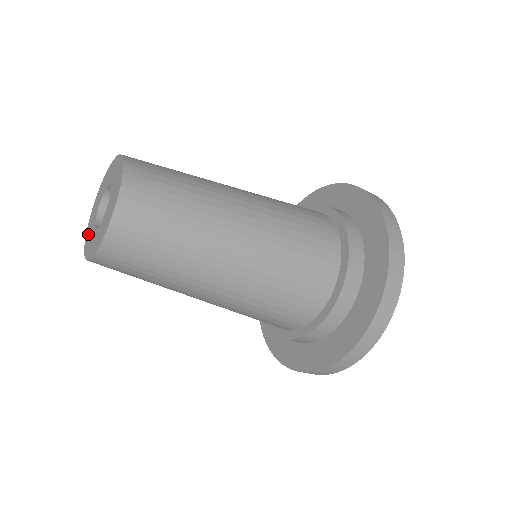
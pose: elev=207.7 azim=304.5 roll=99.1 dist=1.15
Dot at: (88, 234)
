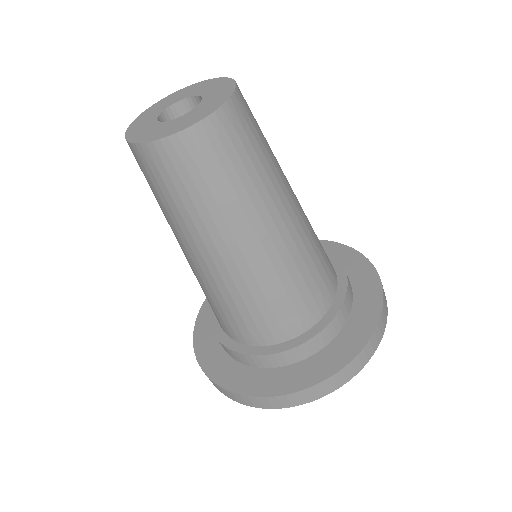
Dot at: (155, 134)
